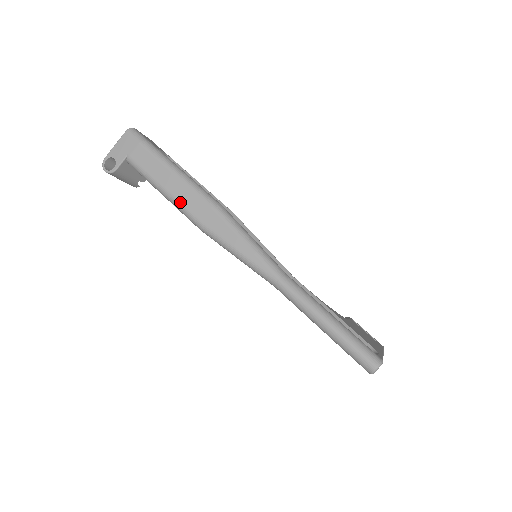
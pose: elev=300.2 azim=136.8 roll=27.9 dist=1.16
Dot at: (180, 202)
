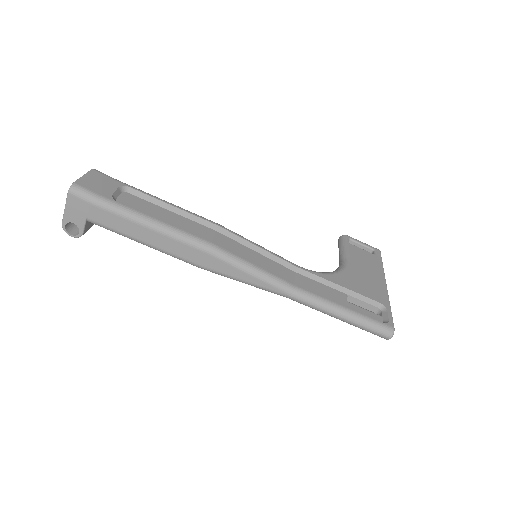
Dot at: (169, 252)
